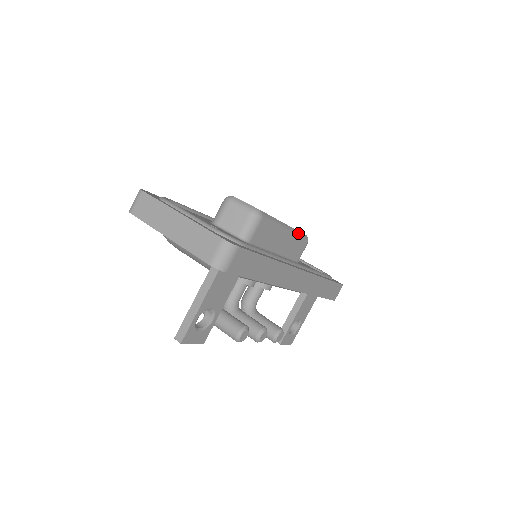
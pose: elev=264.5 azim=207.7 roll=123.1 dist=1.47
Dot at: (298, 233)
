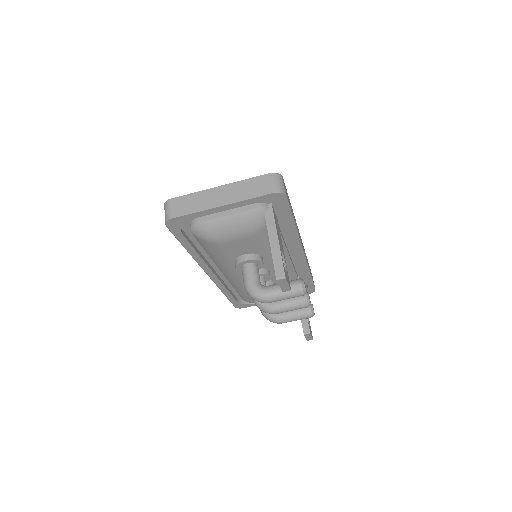
Dot at: occluded
